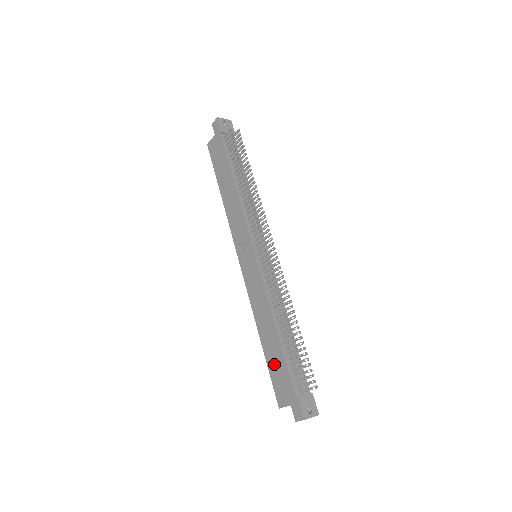
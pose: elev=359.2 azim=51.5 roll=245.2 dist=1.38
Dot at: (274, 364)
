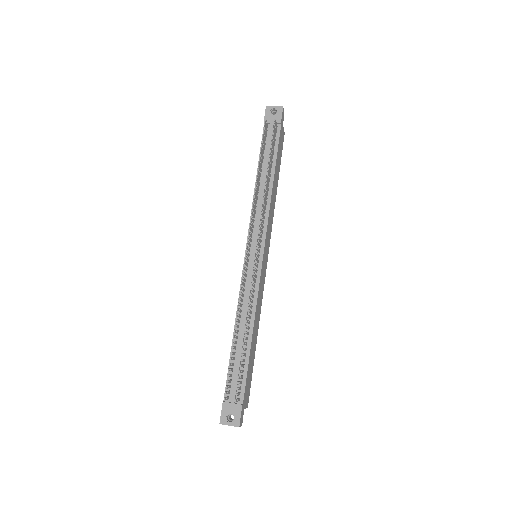
Dot at: occluded
